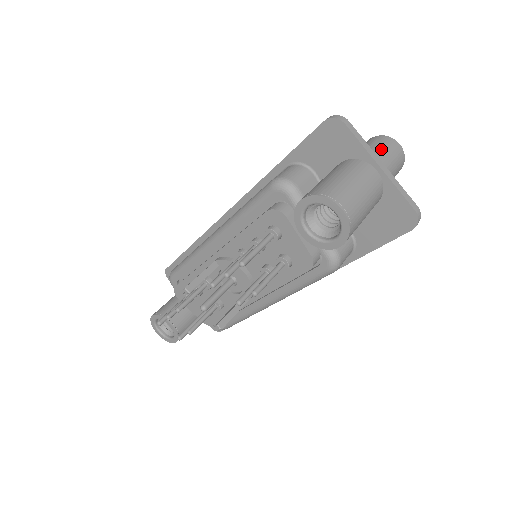
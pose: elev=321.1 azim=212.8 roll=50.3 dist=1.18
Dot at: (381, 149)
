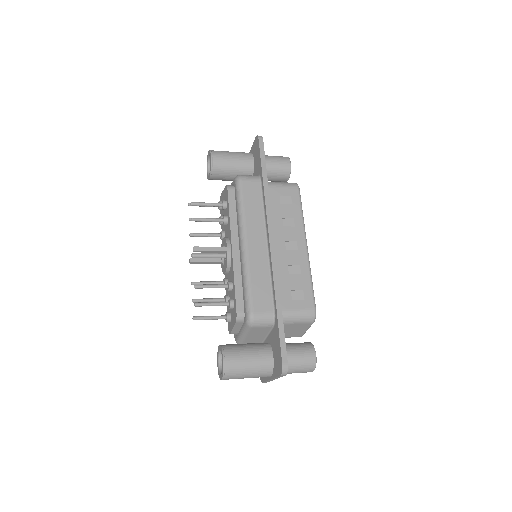
Dot at: occluded
